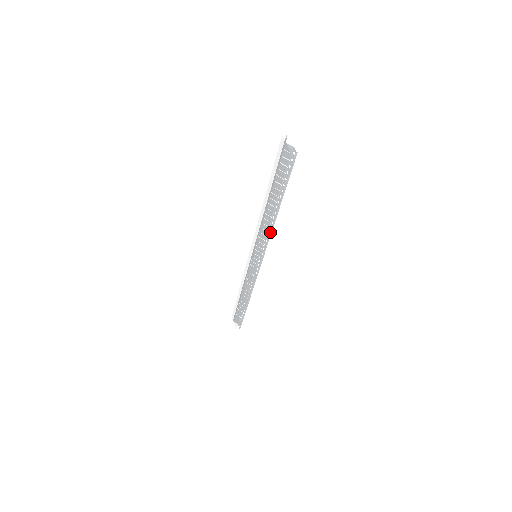
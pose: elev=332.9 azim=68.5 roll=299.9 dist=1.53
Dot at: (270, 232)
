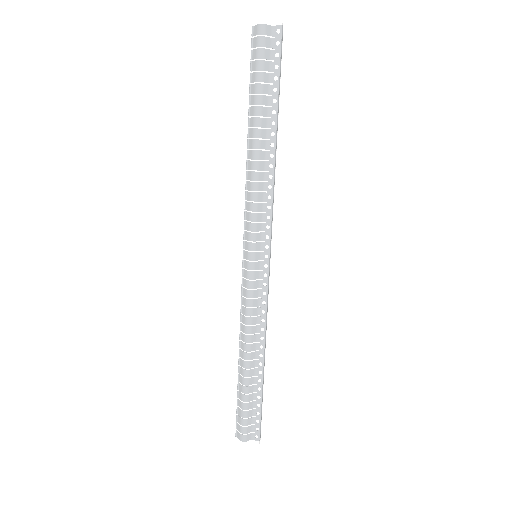
Dot at: (274, 183)
